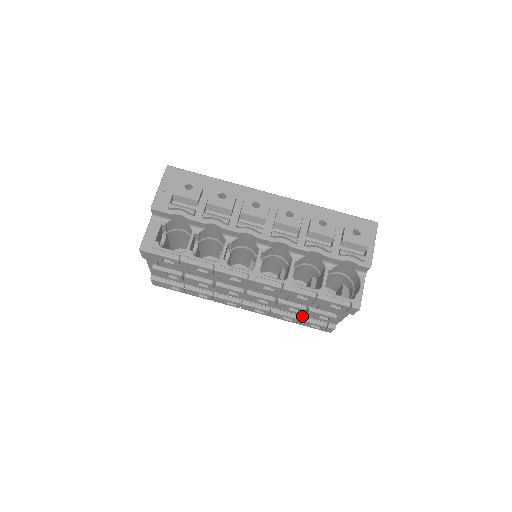
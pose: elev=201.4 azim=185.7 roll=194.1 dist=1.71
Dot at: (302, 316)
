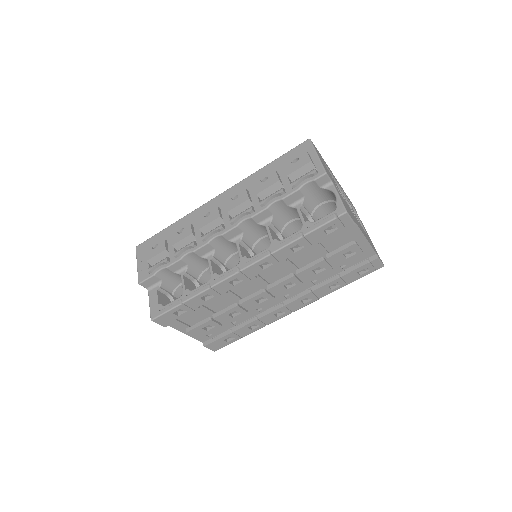
Dot at: (341, 272)
